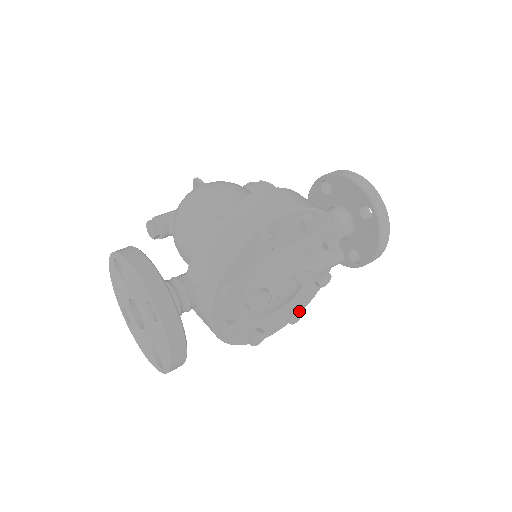
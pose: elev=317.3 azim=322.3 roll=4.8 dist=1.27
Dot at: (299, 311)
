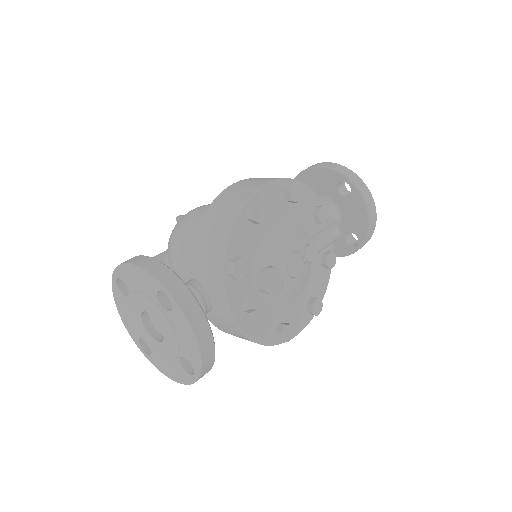
Dot at: (318, 298)
